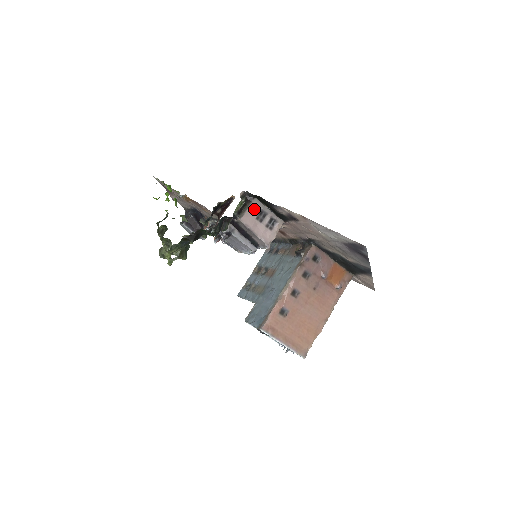
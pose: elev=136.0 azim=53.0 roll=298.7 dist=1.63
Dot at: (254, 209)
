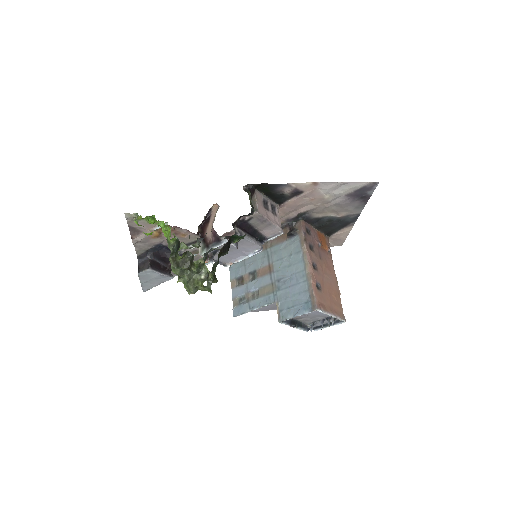
Dot at: (259, 200)
